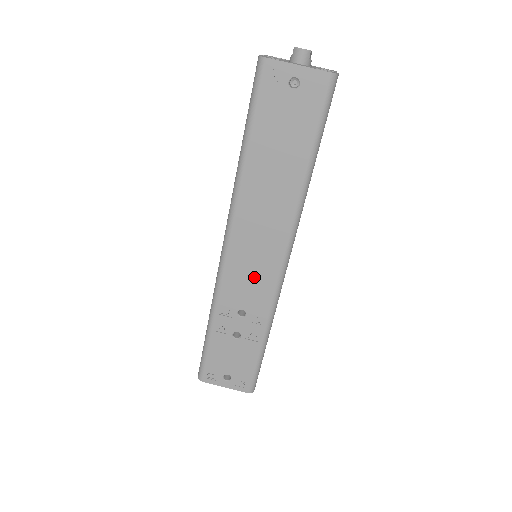
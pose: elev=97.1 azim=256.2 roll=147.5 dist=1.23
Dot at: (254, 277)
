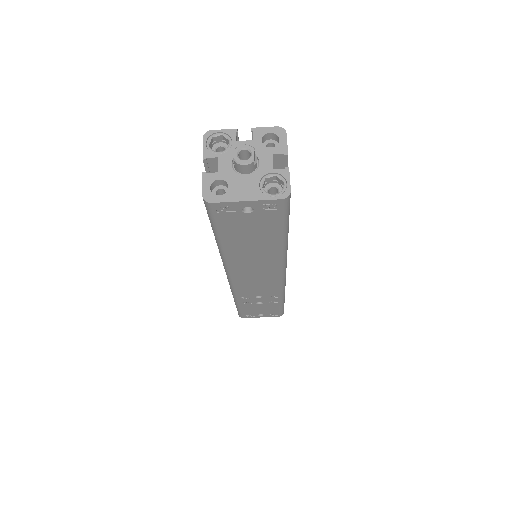
Dot at: (261, 285)
